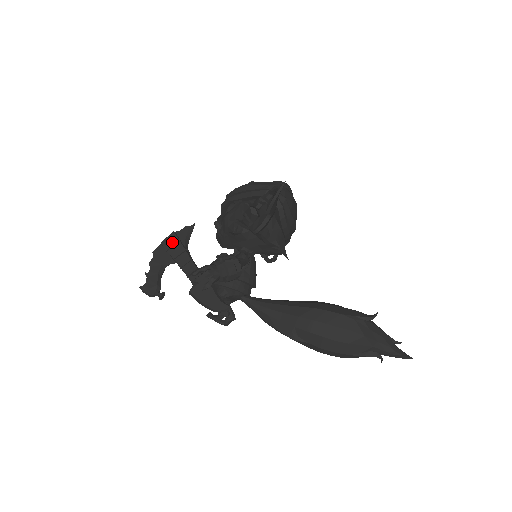
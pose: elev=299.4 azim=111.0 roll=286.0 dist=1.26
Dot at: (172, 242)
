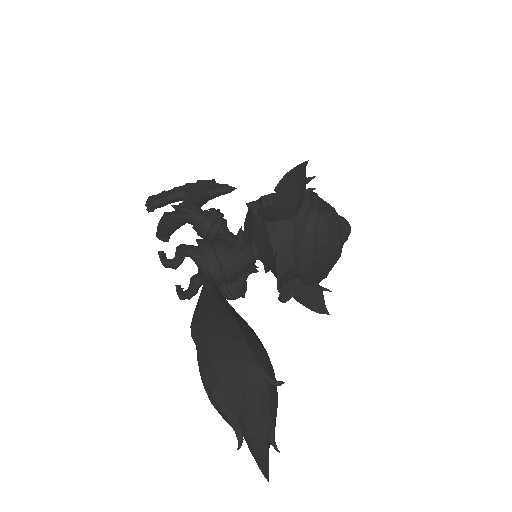
Dot at: (204, 184)
